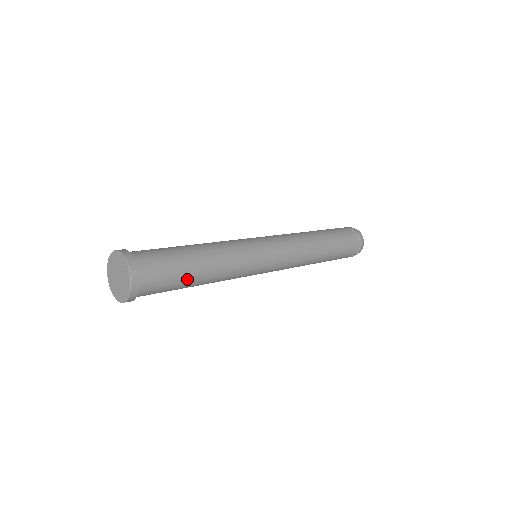
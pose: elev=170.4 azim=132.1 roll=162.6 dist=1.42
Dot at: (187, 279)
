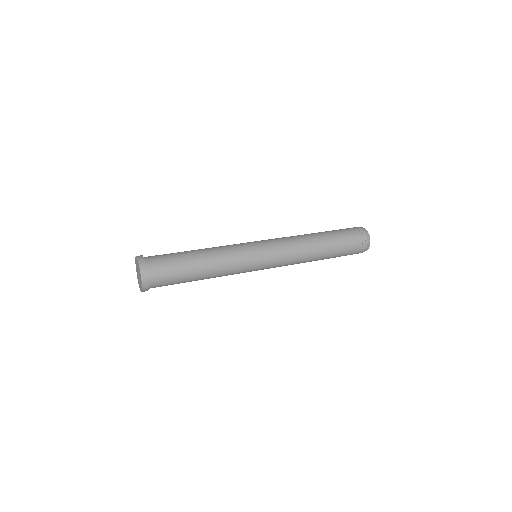
Dot at: occluded
